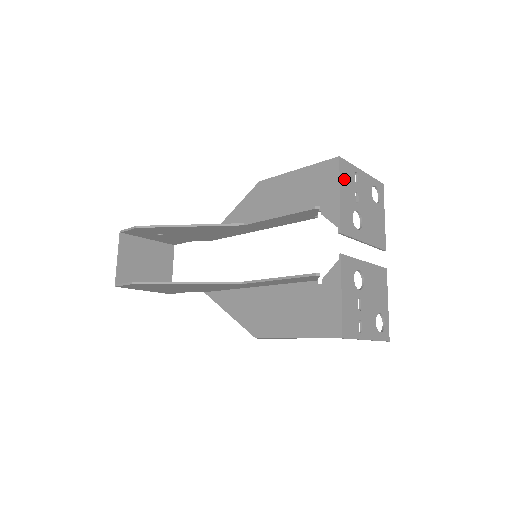
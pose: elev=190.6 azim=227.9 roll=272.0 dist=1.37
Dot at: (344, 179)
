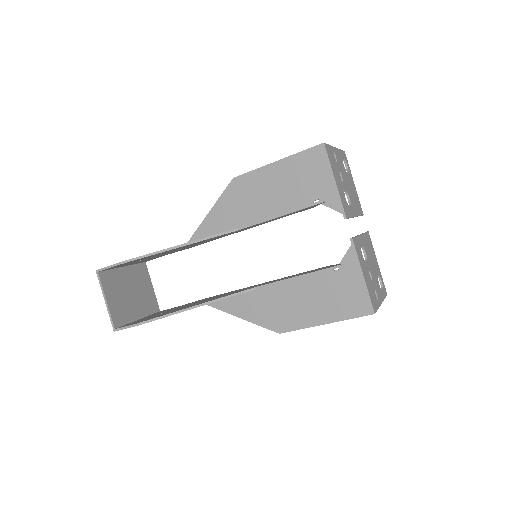
Dot at: (332, 164)
